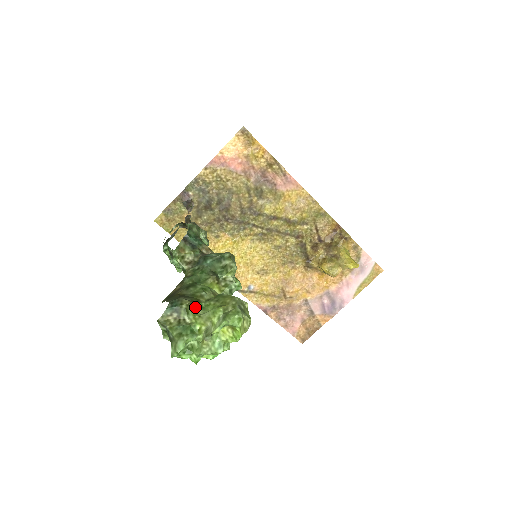
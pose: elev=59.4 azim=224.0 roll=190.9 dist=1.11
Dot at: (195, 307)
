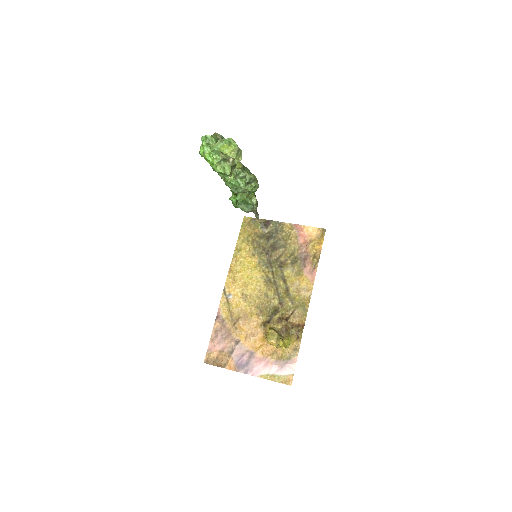
Dot at: occluded
